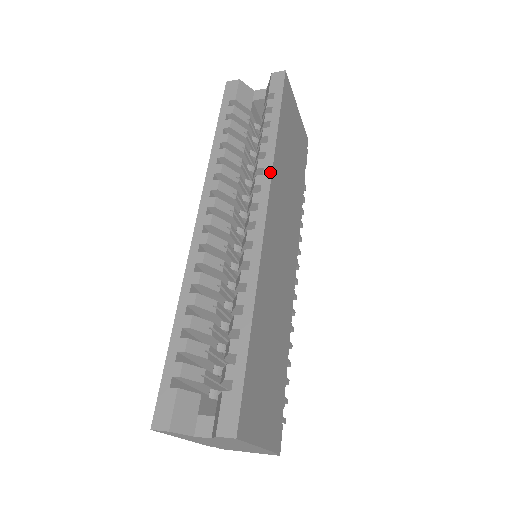
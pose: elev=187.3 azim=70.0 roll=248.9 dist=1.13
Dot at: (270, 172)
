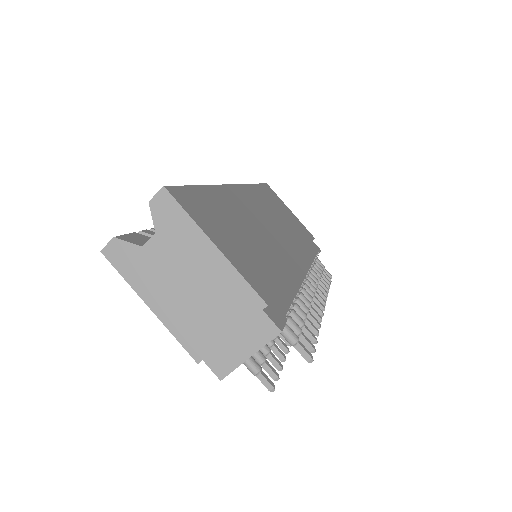
Dot at: occluded
